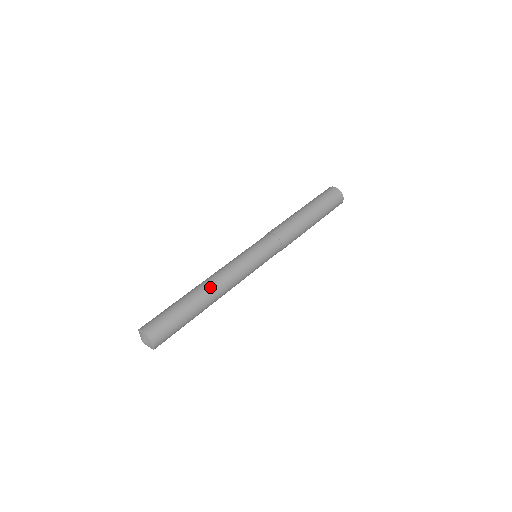
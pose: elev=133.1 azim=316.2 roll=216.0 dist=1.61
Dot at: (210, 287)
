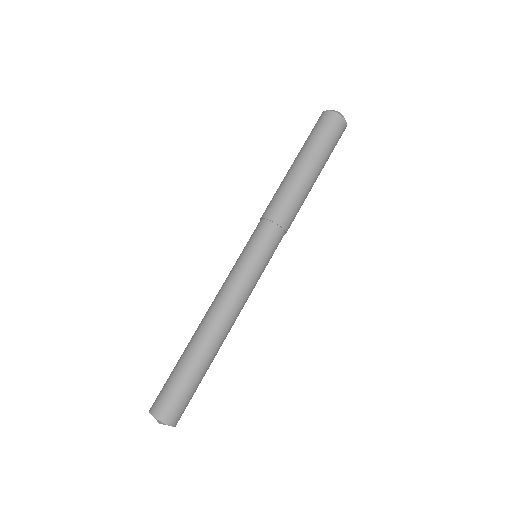
Dot at: (208, 326)
